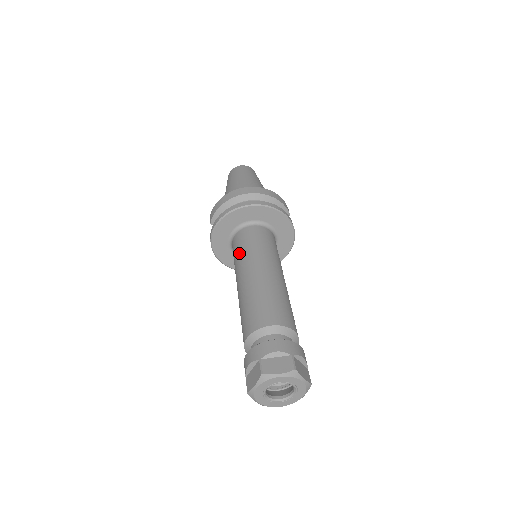
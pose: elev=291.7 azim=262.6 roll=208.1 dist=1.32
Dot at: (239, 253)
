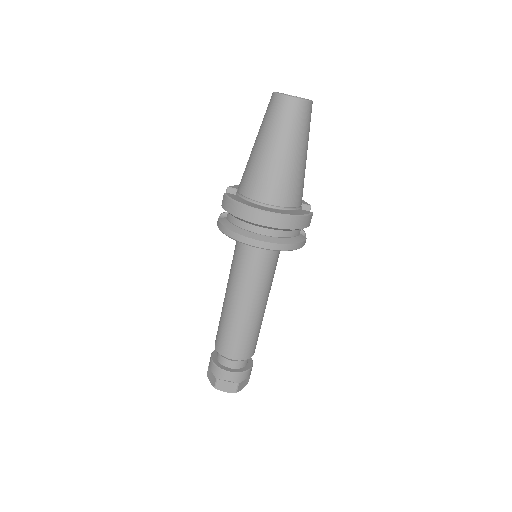
Dot at: (236, 268)
